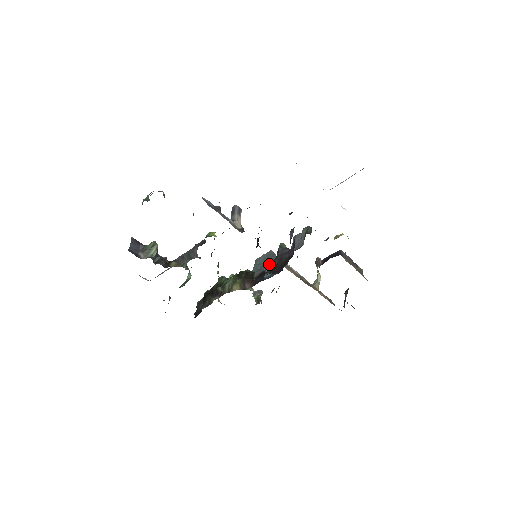
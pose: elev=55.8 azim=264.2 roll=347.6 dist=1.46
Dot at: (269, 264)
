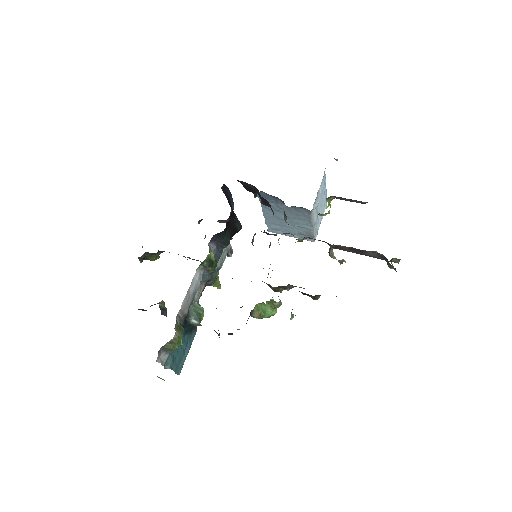
Dot at: occluded
